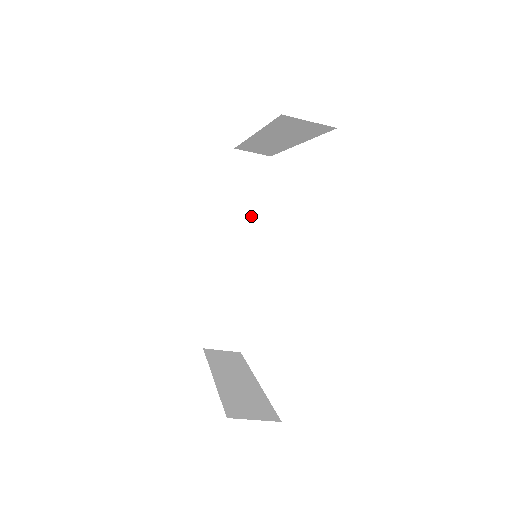
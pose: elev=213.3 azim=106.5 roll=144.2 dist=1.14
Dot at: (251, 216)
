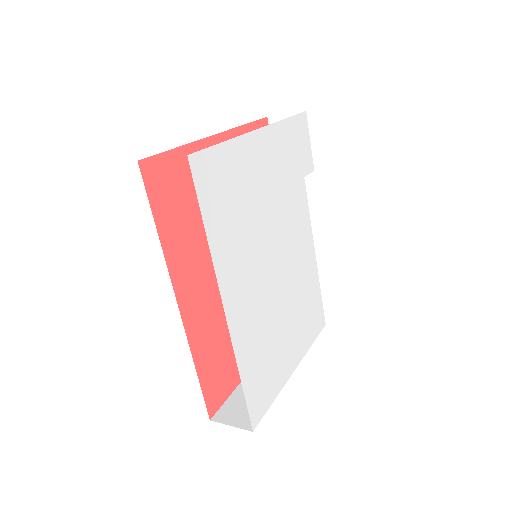
Dot at: occluded
